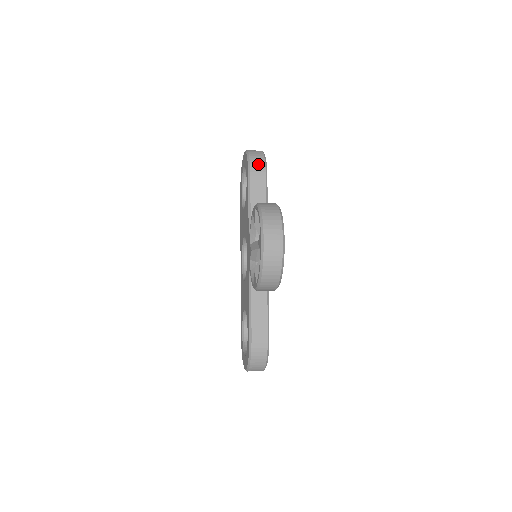
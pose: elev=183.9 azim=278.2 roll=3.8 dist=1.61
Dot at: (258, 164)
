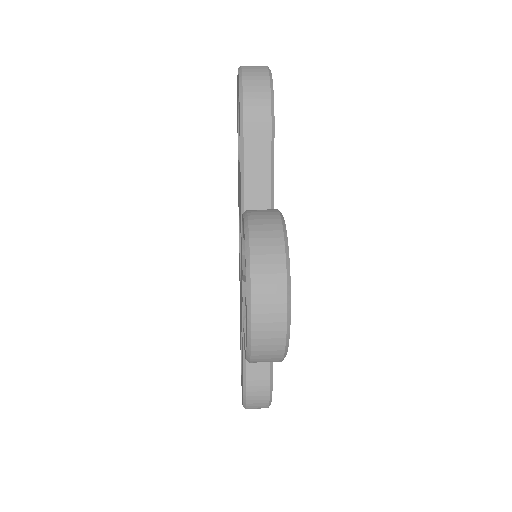
Dot at: (258, 106)
